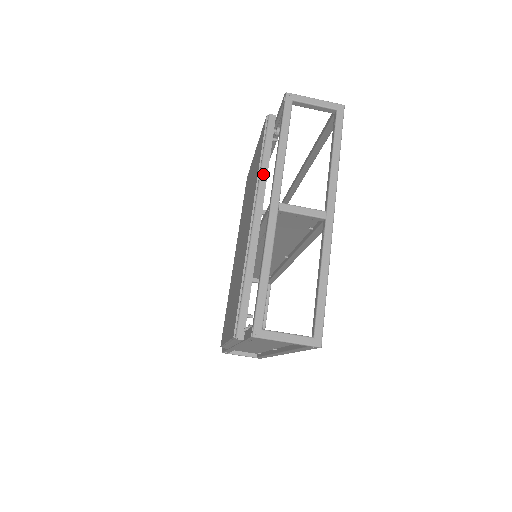
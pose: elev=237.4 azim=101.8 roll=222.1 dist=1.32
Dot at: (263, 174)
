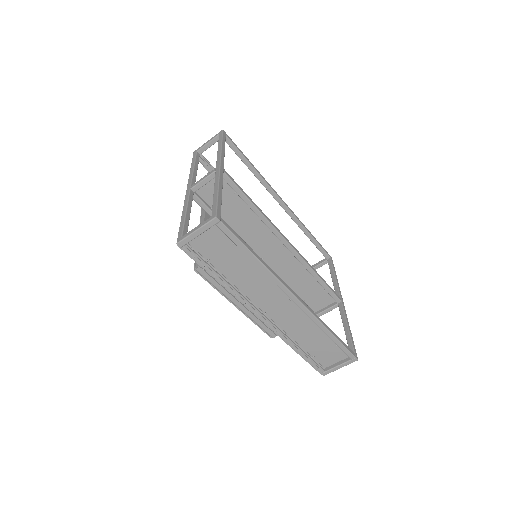
Dot at: occluded
